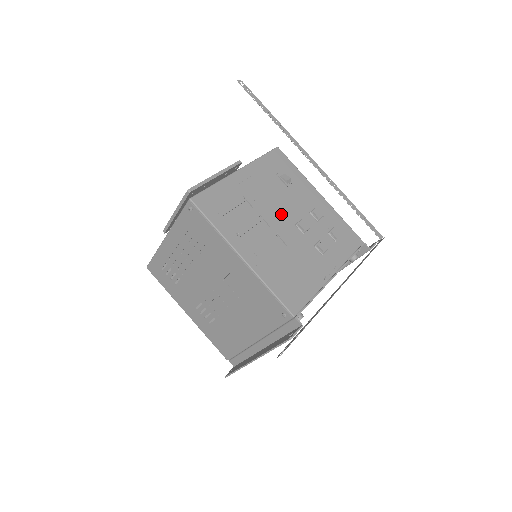
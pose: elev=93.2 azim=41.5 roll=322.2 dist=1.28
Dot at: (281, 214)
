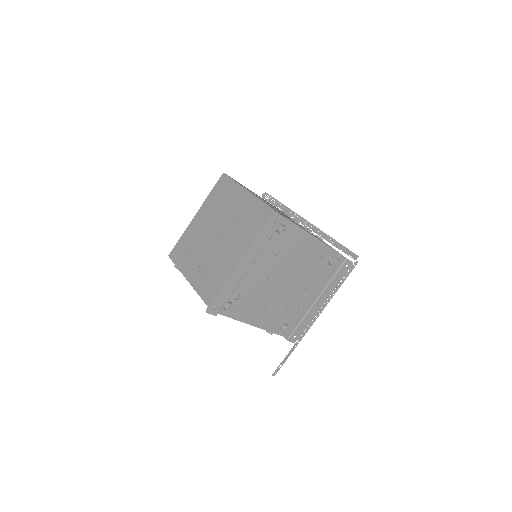
Dot at: (281, 212)
